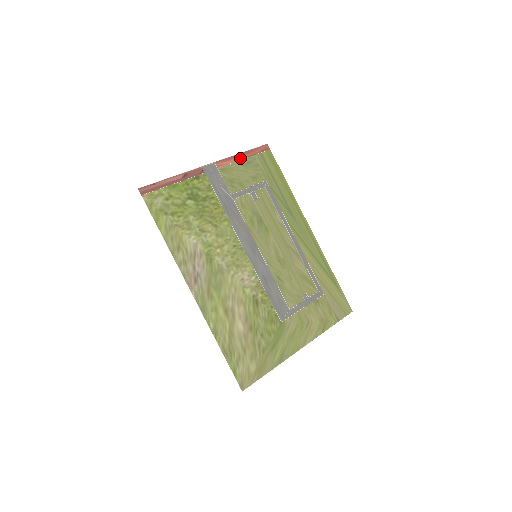
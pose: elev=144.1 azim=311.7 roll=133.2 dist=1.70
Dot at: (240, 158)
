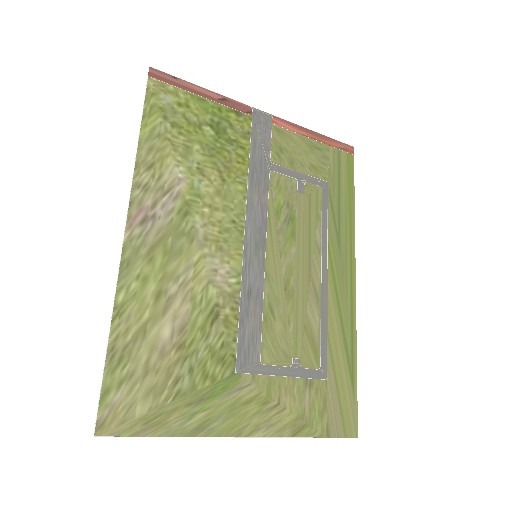
Dot at: (309, 135)
